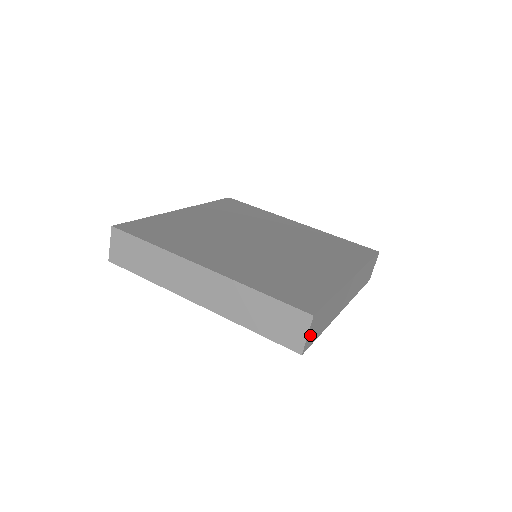
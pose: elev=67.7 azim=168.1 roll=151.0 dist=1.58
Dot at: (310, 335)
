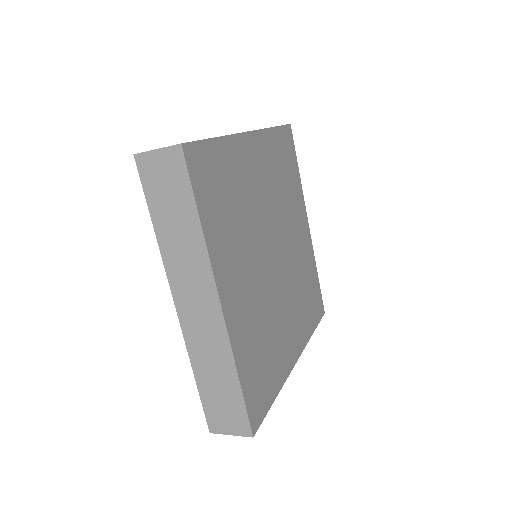
Dot at: occluded
